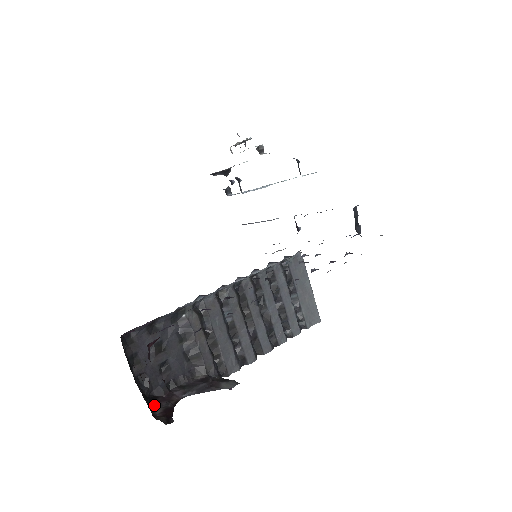
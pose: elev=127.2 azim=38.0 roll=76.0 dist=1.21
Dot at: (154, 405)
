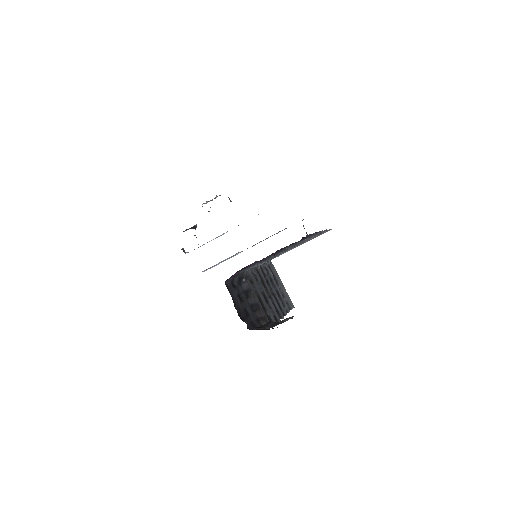
Dot at: occluded
